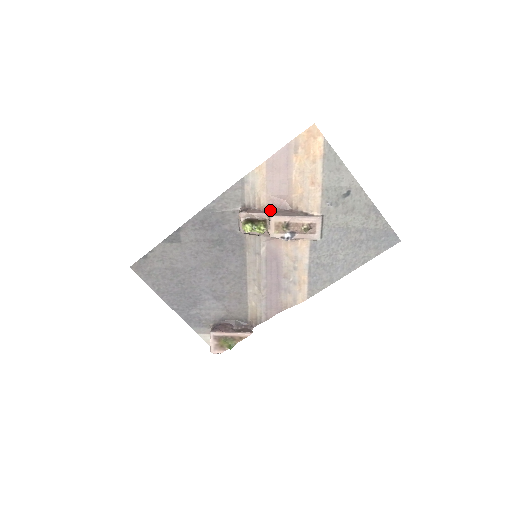
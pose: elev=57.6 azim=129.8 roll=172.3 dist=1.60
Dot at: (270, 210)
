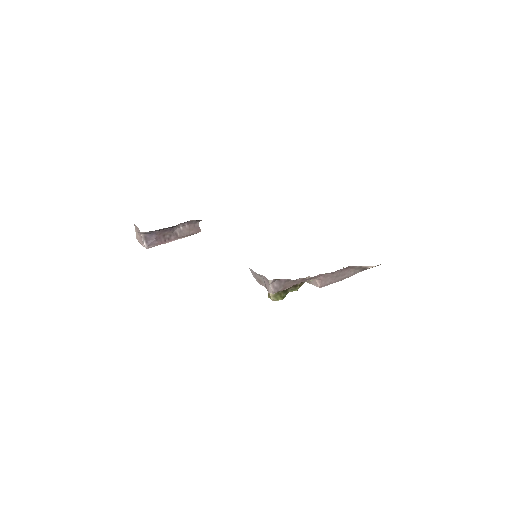
Dot at: (318, 276)
